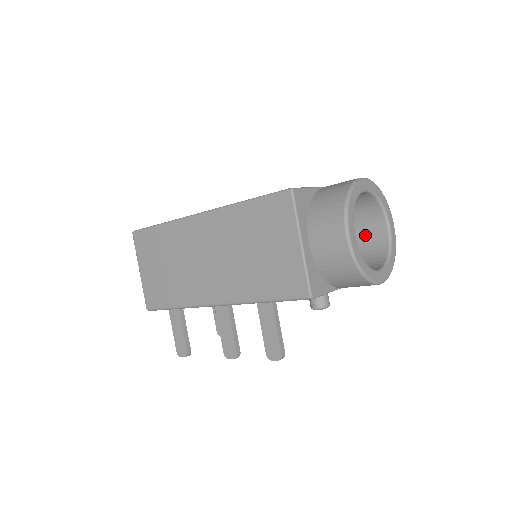
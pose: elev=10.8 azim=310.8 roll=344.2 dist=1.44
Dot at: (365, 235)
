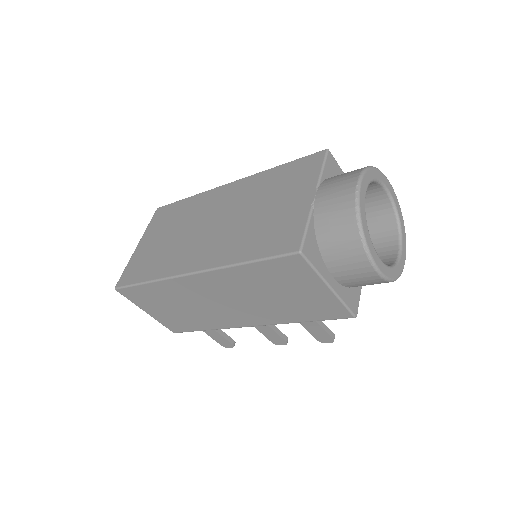
Dot at: occluded
